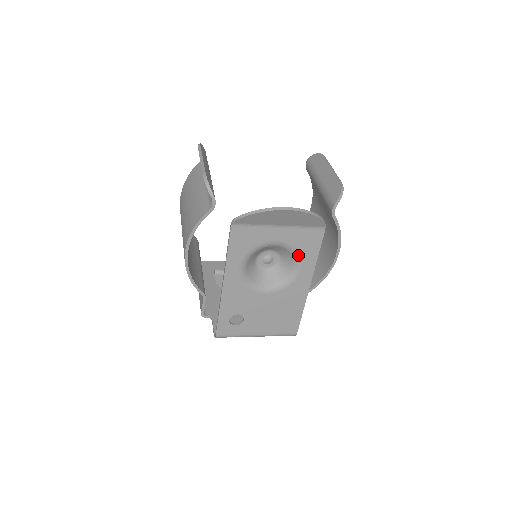
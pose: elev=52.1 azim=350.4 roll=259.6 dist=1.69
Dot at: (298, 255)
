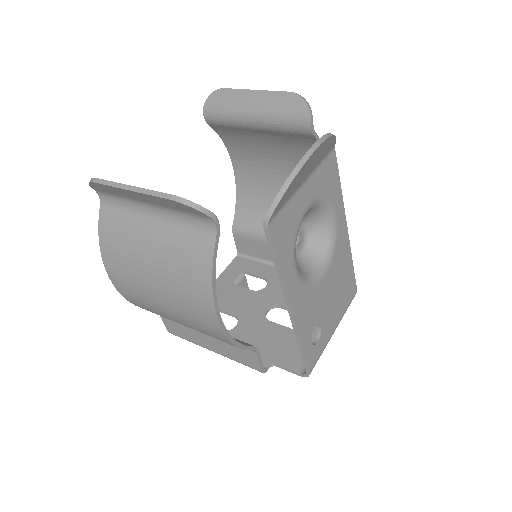
Dot at: (328, 203)
